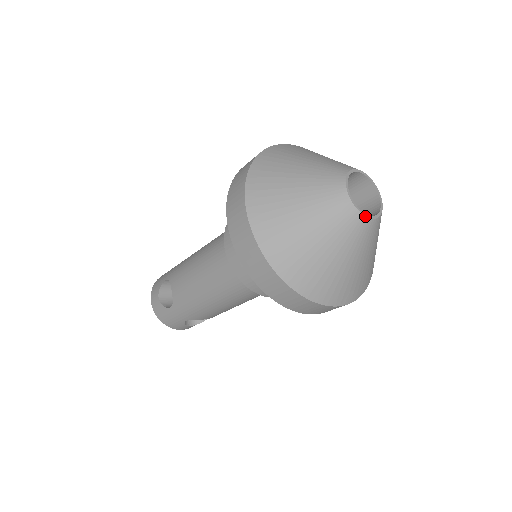
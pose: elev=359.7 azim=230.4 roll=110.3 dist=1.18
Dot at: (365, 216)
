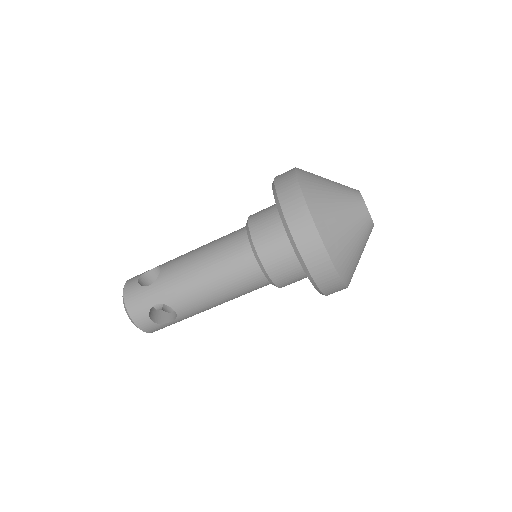
Dot at: occluded
